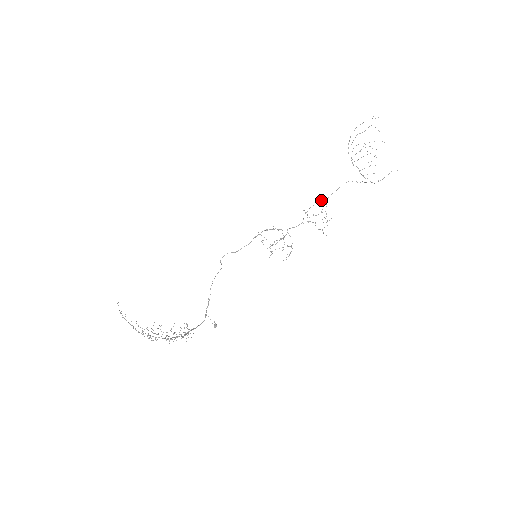
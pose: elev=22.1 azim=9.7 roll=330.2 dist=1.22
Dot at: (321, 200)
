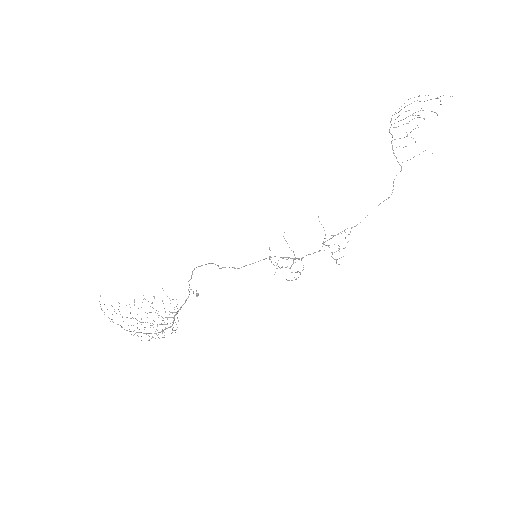
Dot at: (347, 228)
